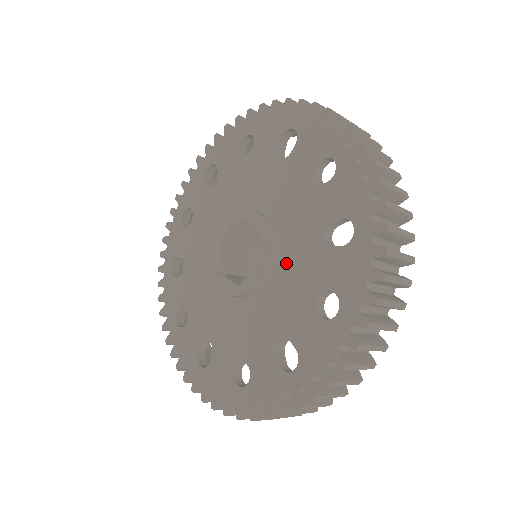
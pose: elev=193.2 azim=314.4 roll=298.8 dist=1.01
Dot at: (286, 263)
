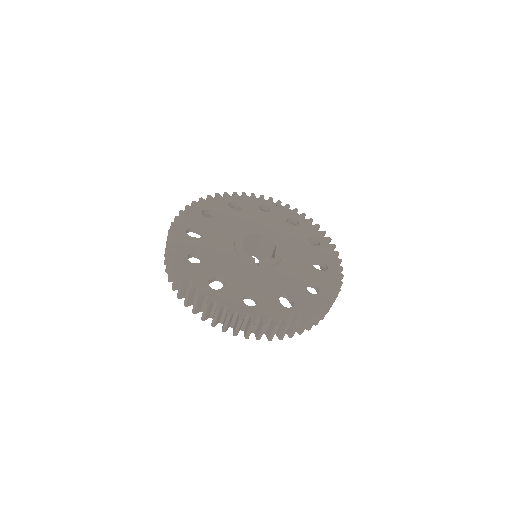
Dot at: (284, 240)
